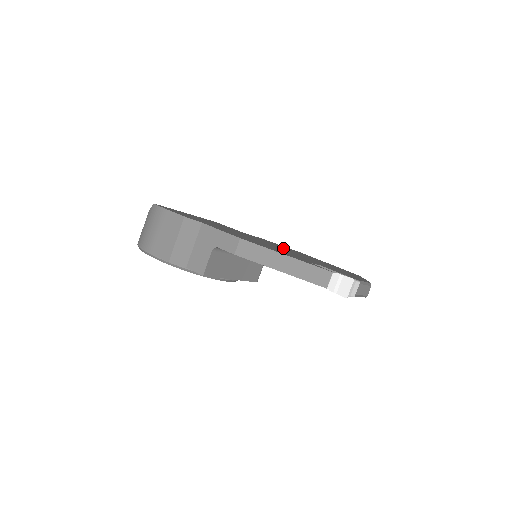
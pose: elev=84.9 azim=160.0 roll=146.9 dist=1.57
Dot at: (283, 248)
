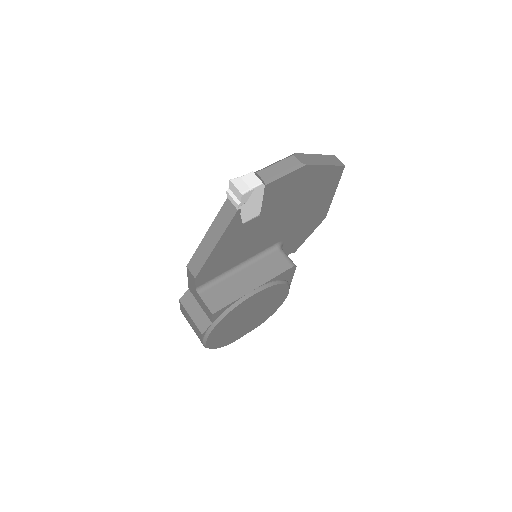
Dot at: occluded
